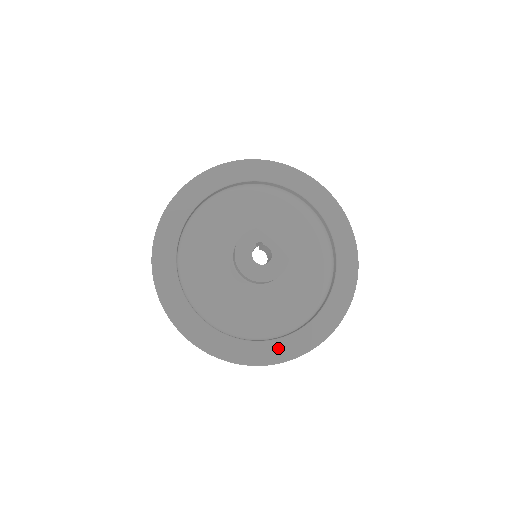
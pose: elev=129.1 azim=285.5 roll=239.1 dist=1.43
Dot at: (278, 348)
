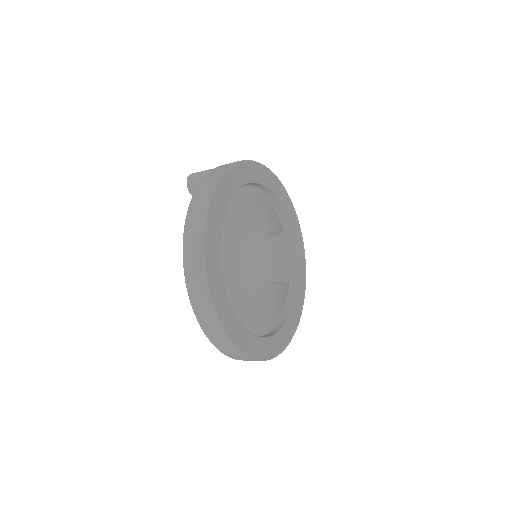
Dot at: (272, 345)
